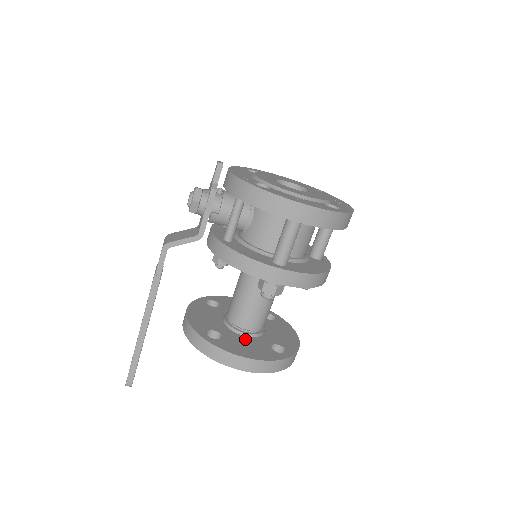
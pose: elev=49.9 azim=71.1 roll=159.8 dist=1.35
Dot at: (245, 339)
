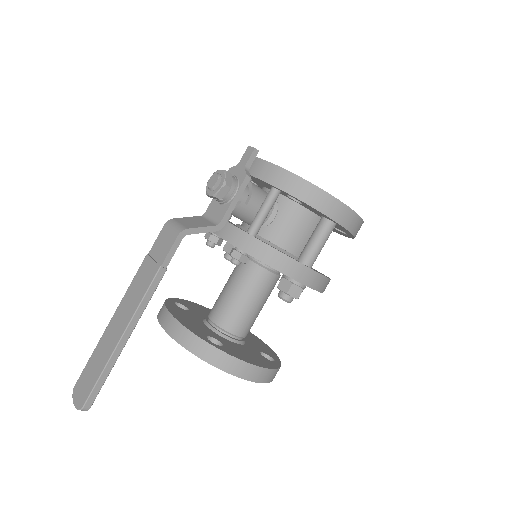
Dot at: (239, 346)
